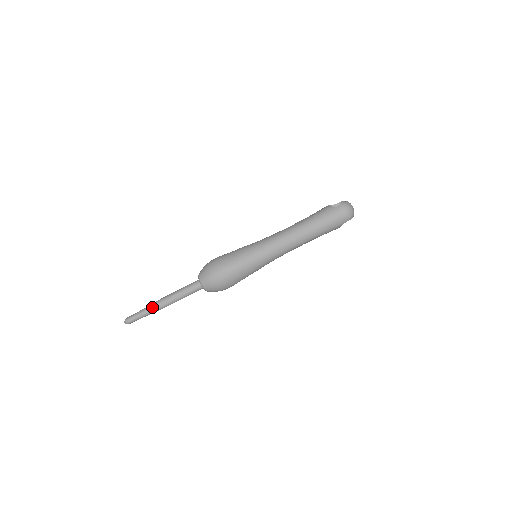
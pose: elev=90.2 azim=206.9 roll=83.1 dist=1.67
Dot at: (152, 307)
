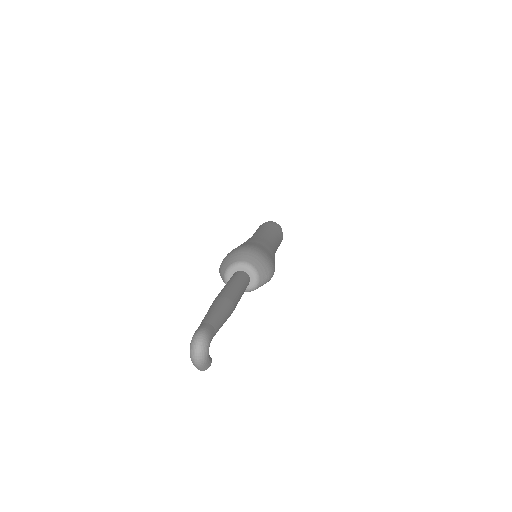
Dot at: (216, 302)
